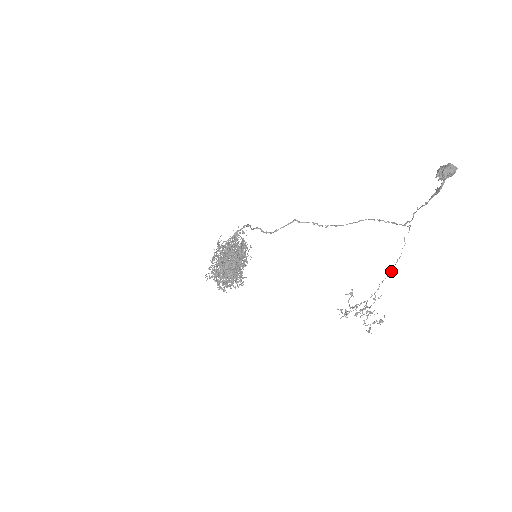
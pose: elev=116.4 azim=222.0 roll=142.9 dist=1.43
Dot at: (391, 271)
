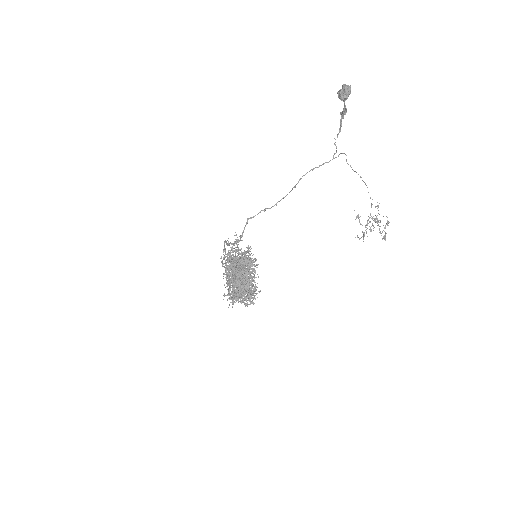
Dot at: (365, 184)
